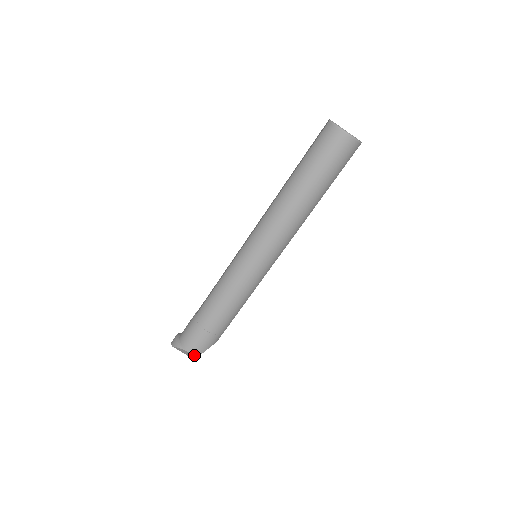
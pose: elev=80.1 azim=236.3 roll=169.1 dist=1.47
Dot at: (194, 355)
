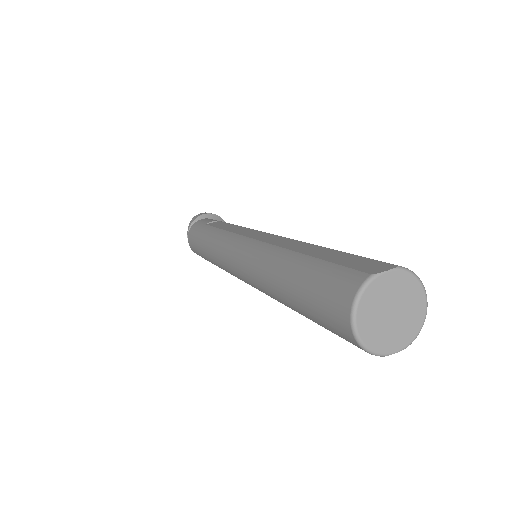
Dot at: (190, 247)
